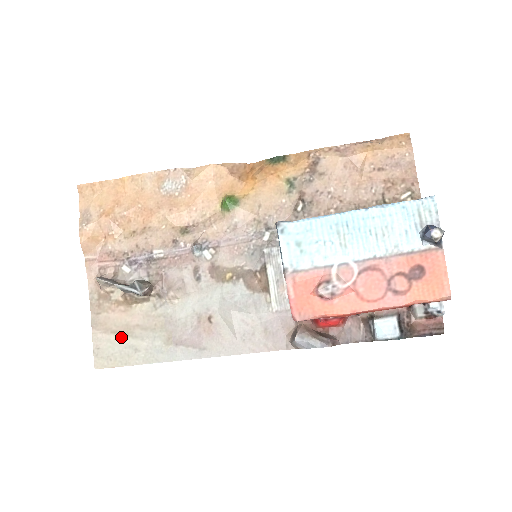
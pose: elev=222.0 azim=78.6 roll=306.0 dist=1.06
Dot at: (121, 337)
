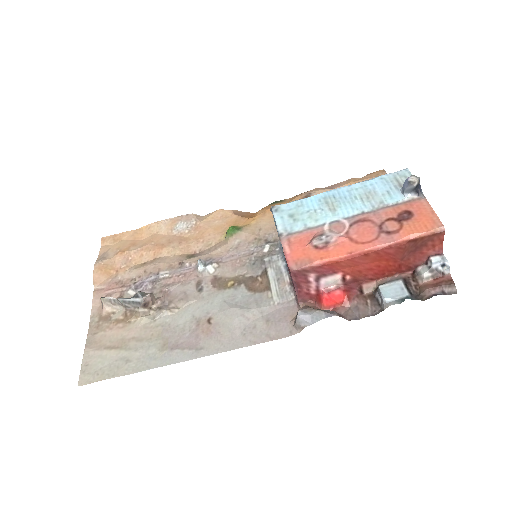
Dot at: (114, 351)
